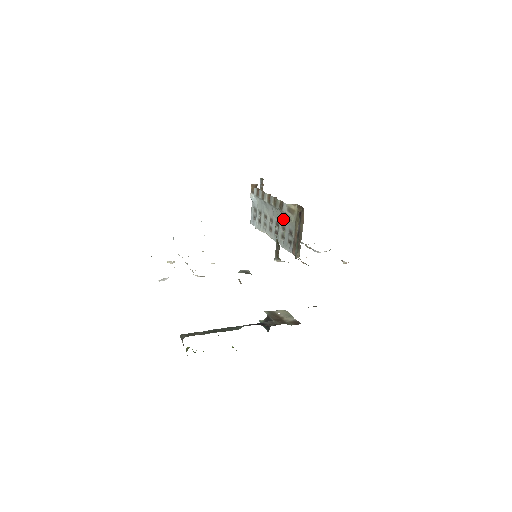
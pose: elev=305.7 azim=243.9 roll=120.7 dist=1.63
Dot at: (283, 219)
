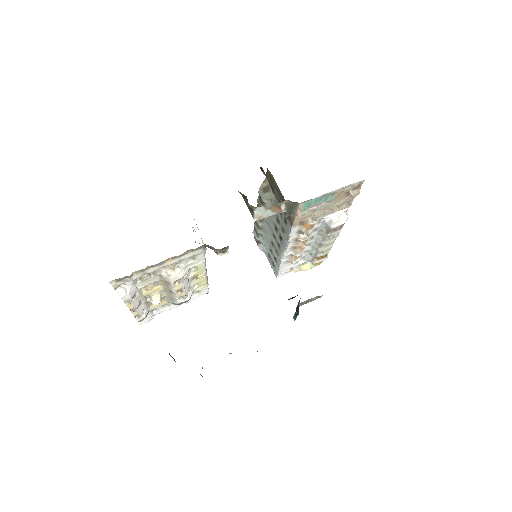
Dot at: occluded
